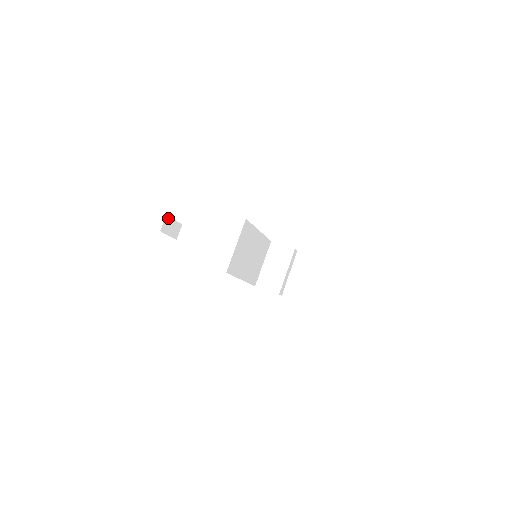
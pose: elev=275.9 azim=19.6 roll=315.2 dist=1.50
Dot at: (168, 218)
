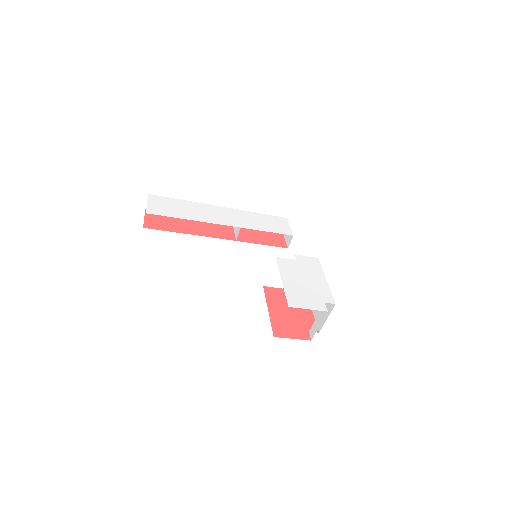
Dot at: occluded
